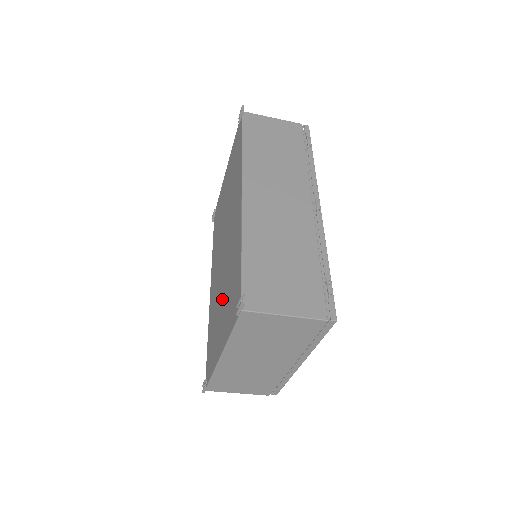
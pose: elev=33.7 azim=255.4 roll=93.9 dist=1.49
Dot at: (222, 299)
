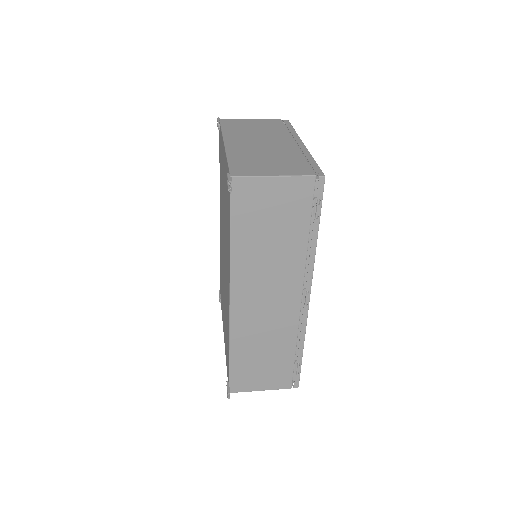
Dot at: (224, 304)
